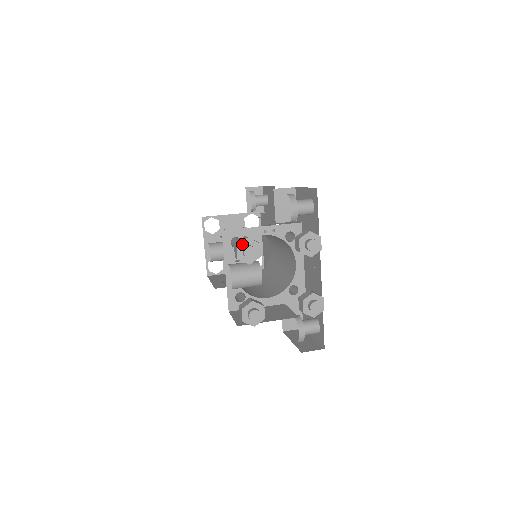
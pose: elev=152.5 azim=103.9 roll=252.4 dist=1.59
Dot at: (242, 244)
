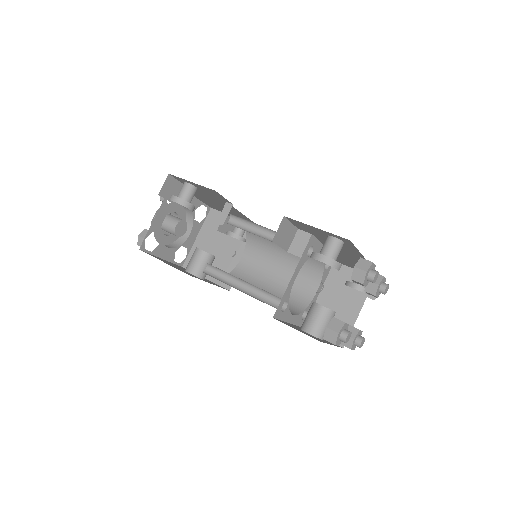
Dot at: (337, 339)
